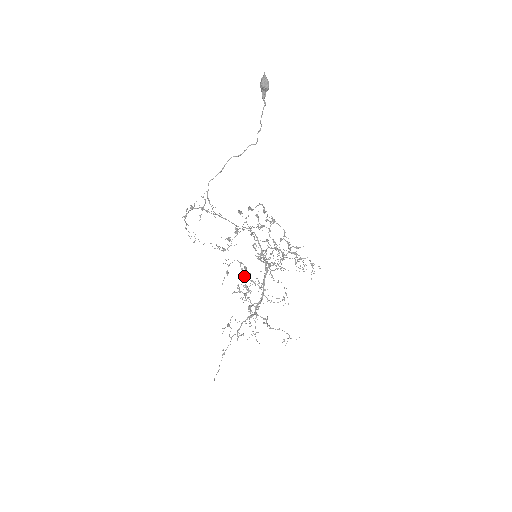
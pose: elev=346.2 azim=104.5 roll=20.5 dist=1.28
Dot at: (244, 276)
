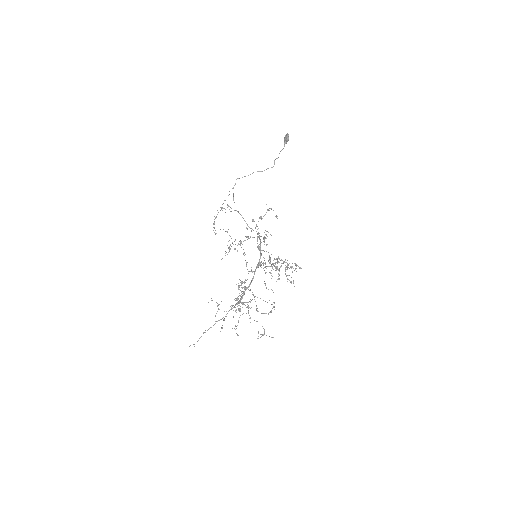
Dot at: (244, 286)
